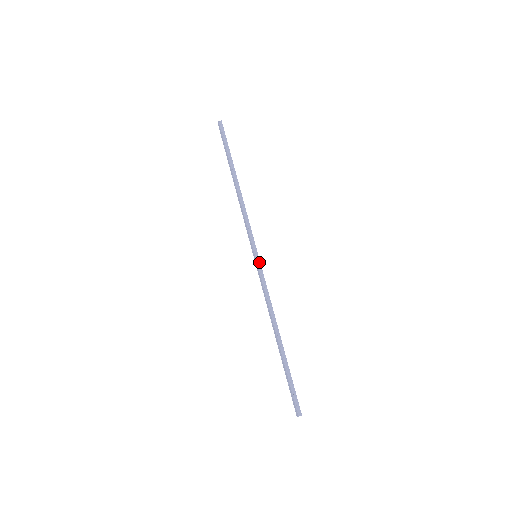
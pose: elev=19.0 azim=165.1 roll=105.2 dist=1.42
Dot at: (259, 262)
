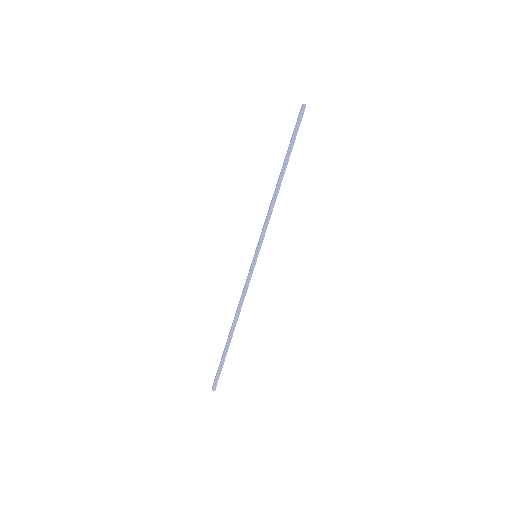
Dot at: (255, 263)
